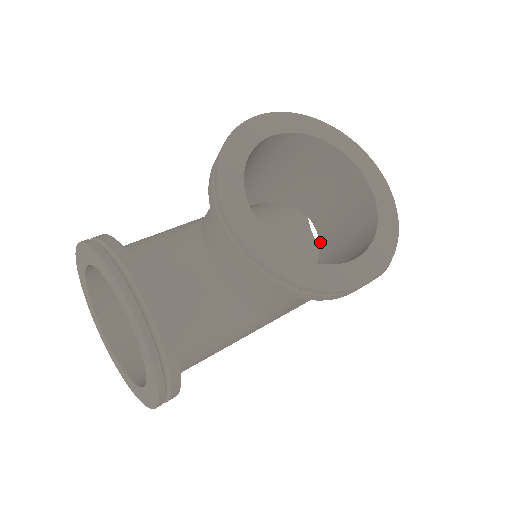
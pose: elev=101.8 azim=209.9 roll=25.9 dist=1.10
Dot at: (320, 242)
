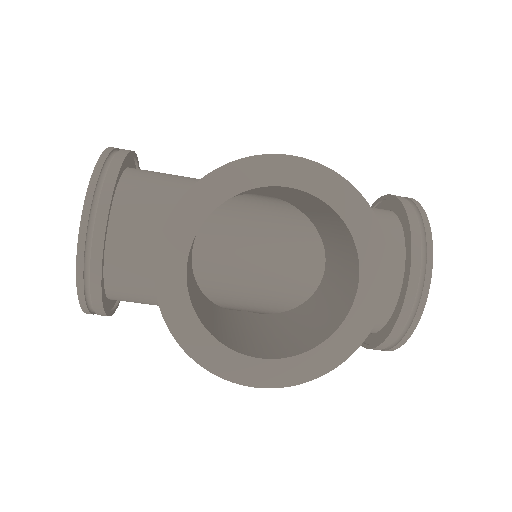
Dot at: (316, 291)
